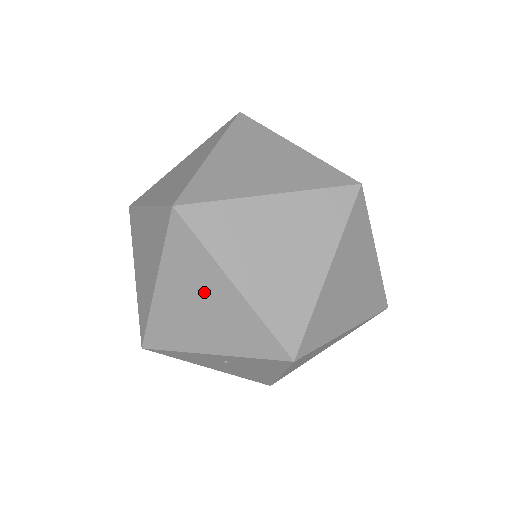
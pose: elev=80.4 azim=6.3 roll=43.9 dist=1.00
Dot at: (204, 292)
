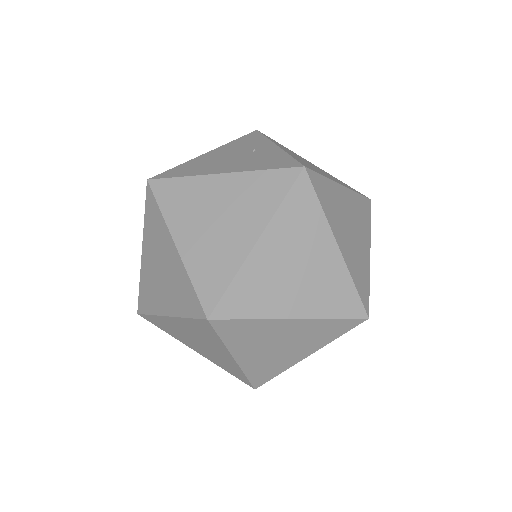
Dot at: occluded
